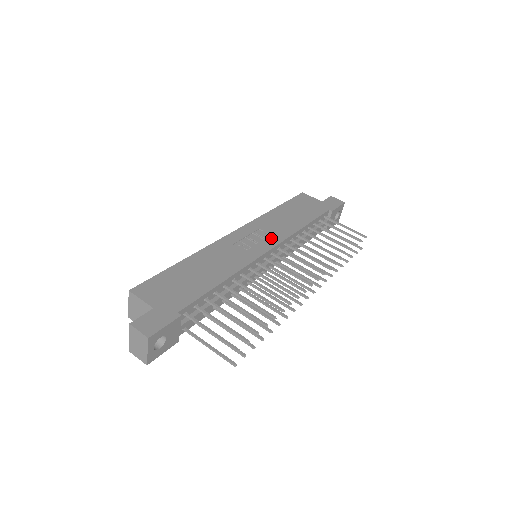
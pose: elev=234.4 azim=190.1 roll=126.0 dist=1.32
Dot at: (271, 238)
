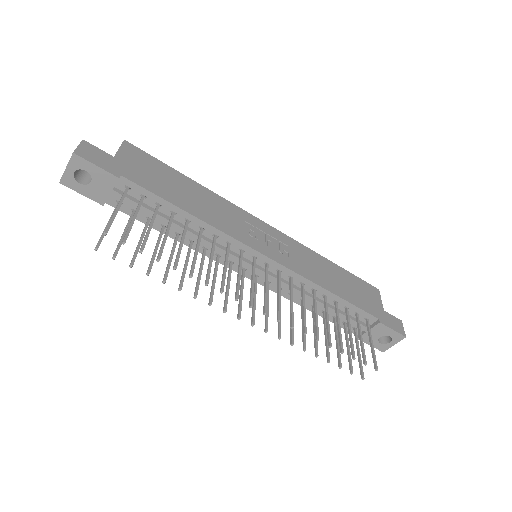
Dot at: (284, 257)
